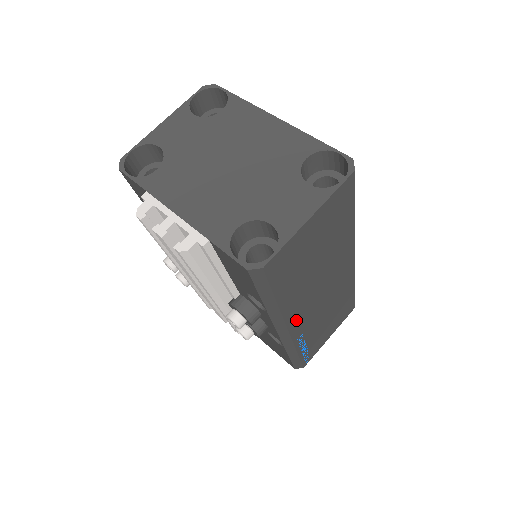
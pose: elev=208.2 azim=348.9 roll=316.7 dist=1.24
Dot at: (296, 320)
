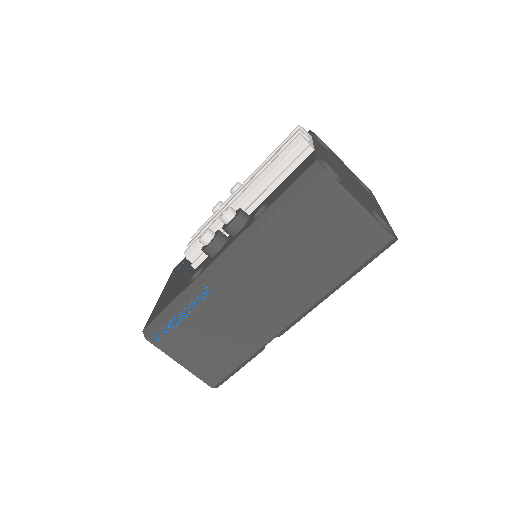
Dot at: (238, 265)
